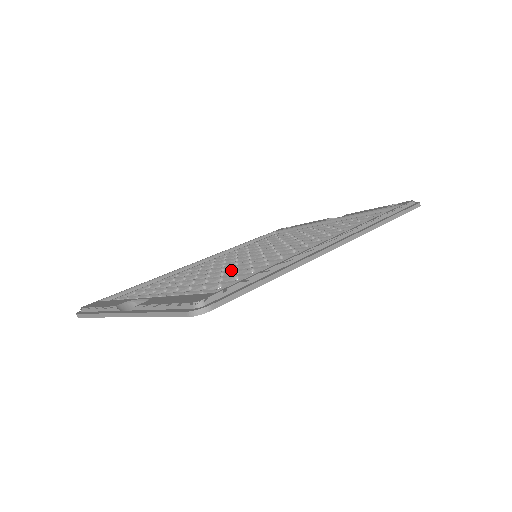
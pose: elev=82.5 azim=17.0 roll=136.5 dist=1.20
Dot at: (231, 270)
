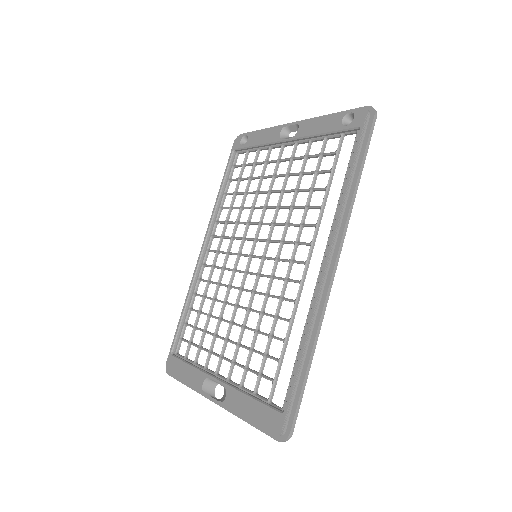
Dot at: (256, 312)
